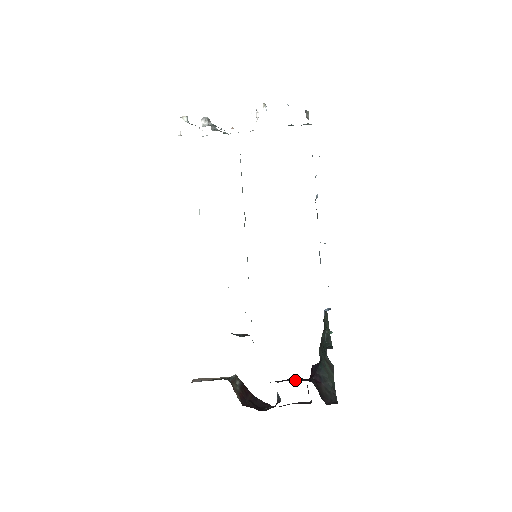
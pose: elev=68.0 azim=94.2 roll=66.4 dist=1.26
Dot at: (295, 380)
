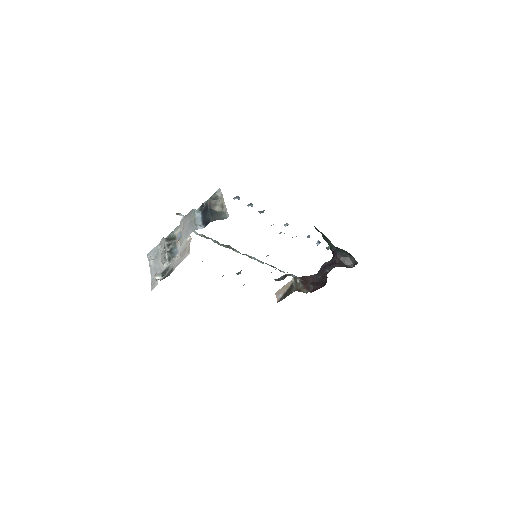
Dot at: (327, 269)
